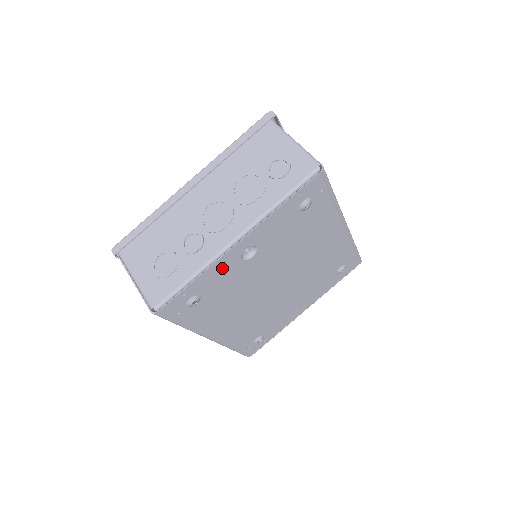
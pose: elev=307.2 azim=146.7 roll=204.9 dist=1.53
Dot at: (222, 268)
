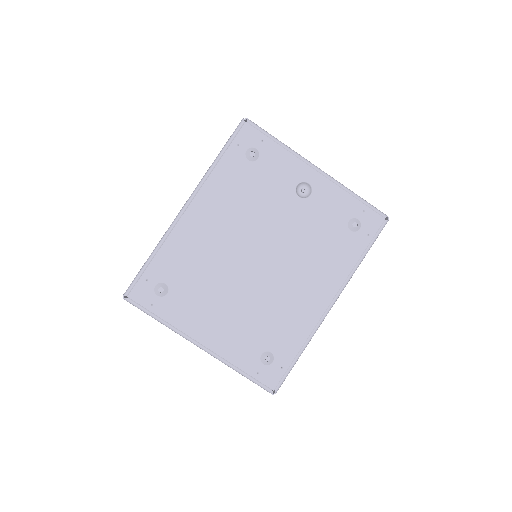
Dot at: (289, 168)
